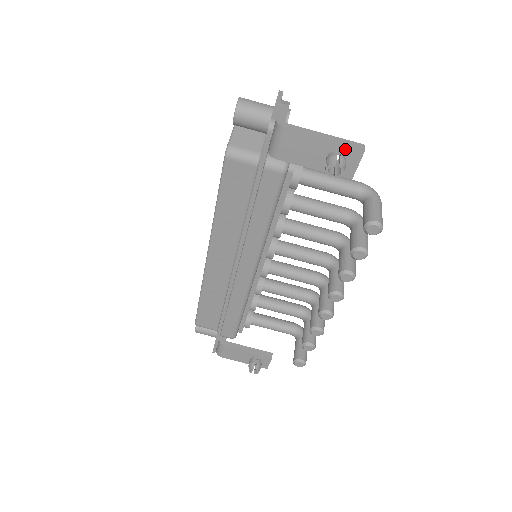
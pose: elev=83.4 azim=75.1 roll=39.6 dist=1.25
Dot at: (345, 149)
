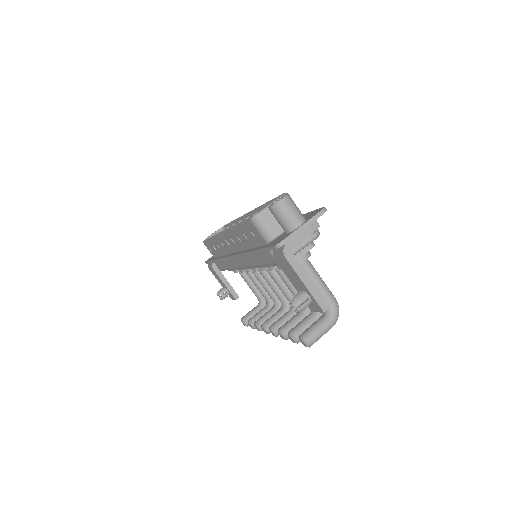
Dot at: (314, 300)
